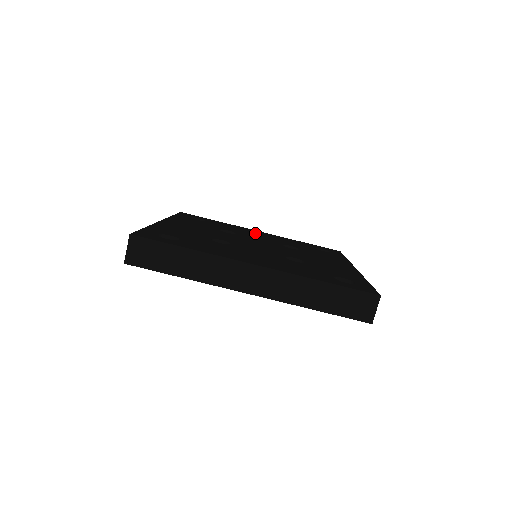
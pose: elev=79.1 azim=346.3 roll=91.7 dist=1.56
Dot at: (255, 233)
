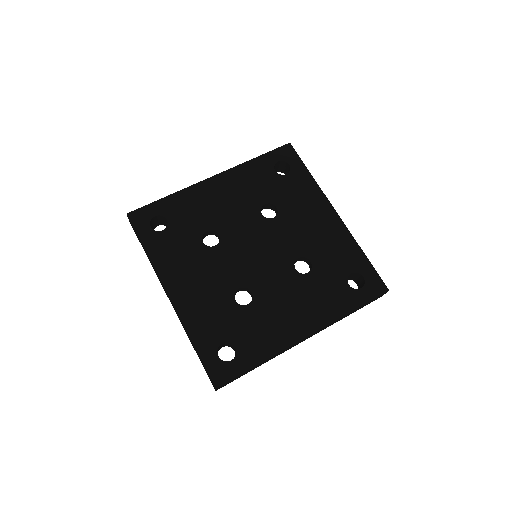
Dot at: (218, 198)
